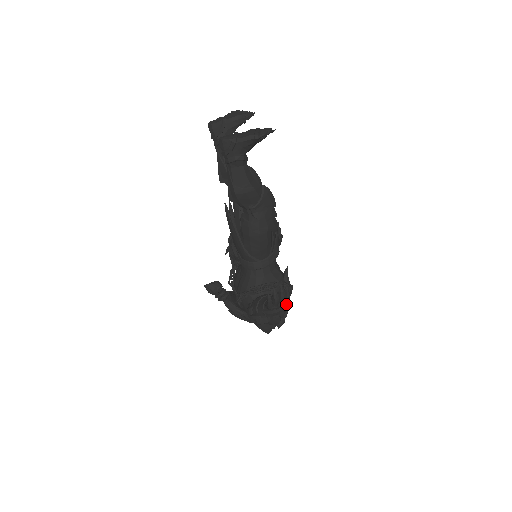
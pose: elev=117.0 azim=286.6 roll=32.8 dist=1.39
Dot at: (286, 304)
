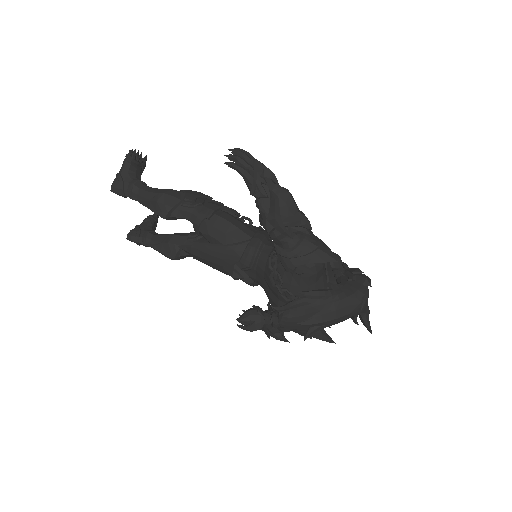
Dot at: occluded
